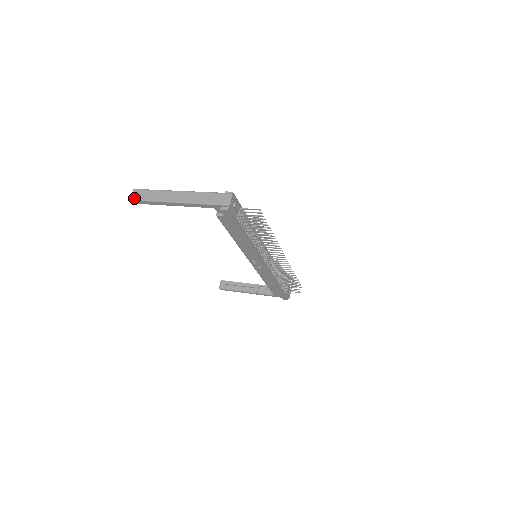
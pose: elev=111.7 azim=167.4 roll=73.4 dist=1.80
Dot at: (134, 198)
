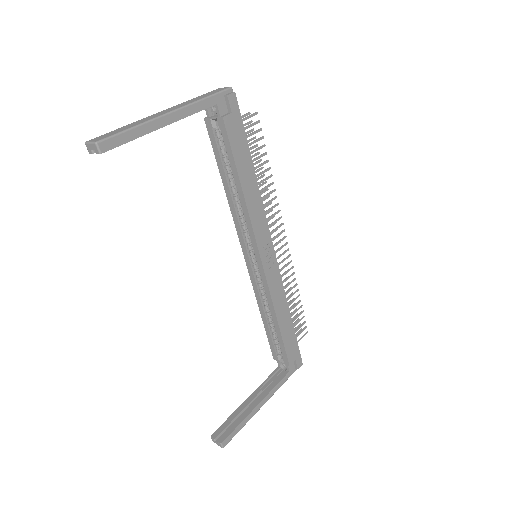
Dot at: (101, 138)
